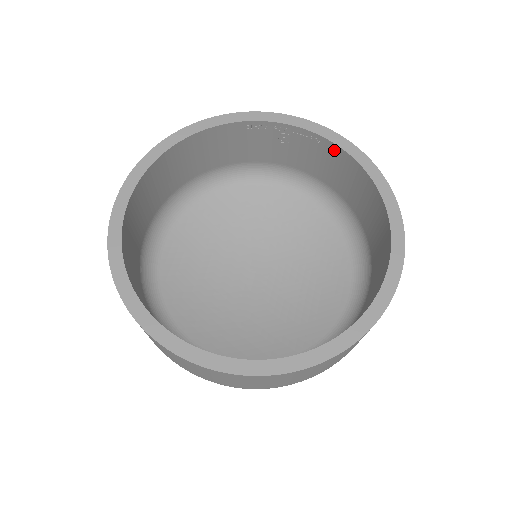
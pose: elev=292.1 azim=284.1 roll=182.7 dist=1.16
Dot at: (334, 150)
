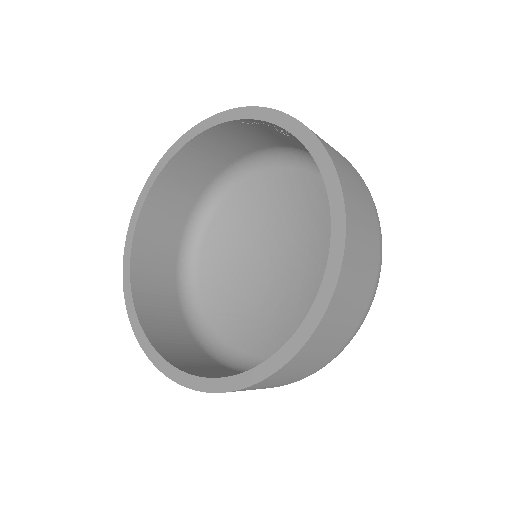
Dot at: occluded
